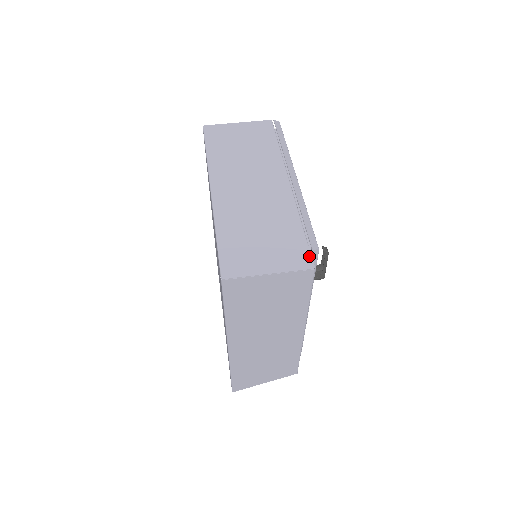
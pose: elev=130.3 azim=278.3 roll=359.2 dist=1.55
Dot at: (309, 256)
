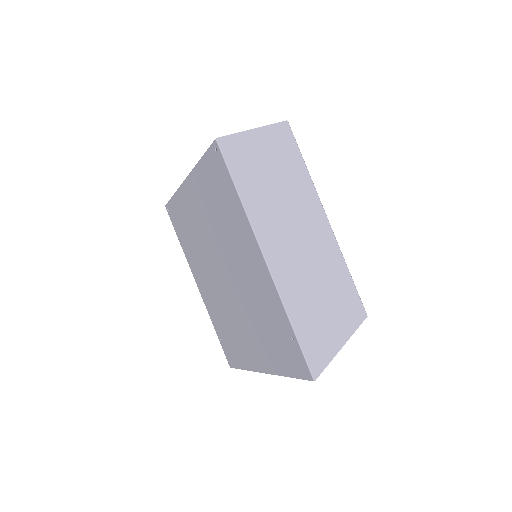
Dot at: occluded
